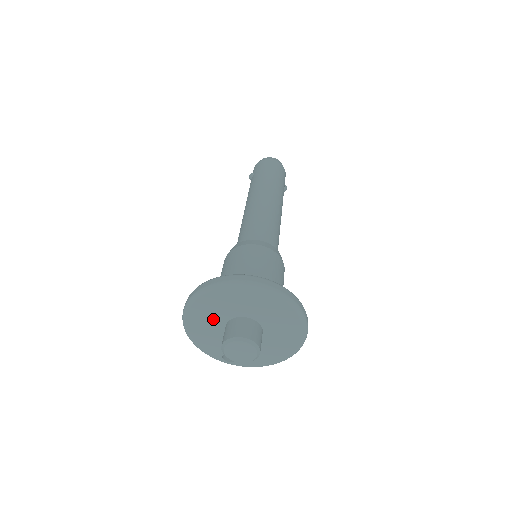
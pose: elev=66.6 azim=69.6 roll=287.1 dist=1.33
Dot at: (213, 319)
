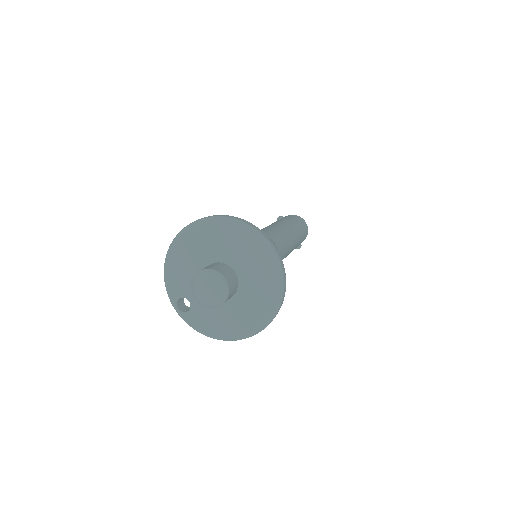
Dot at: (202, 252)
